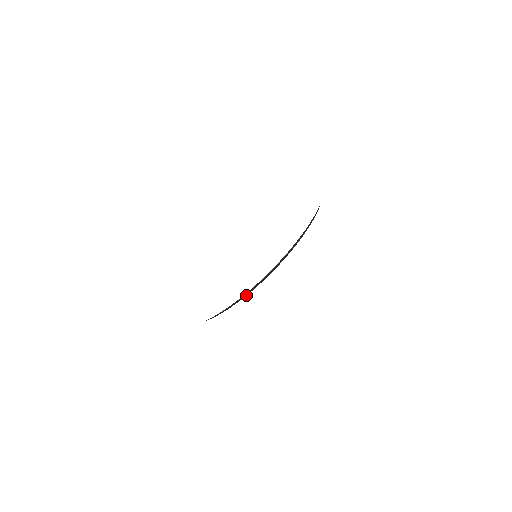
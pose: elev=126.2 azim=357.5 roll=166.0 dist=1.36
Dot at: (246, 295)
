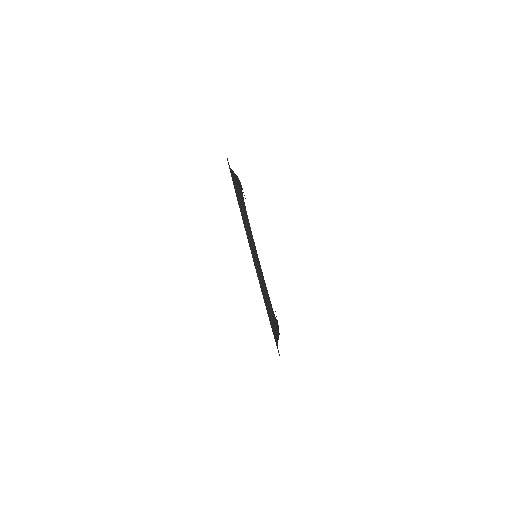
Dot at: (254, 249)
